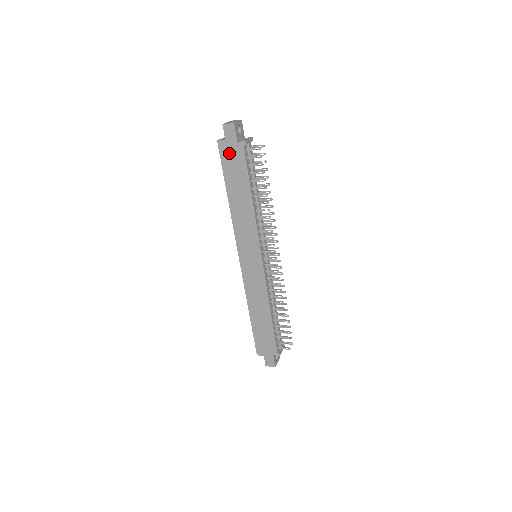
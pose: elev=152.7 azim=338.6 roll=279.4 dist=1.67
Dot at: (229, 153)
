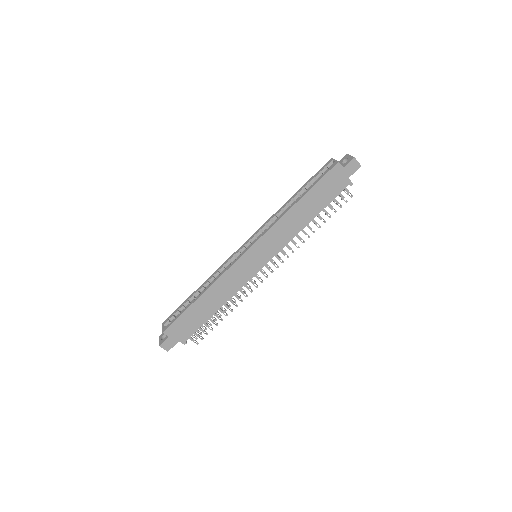
Dot at: (335, 178)
